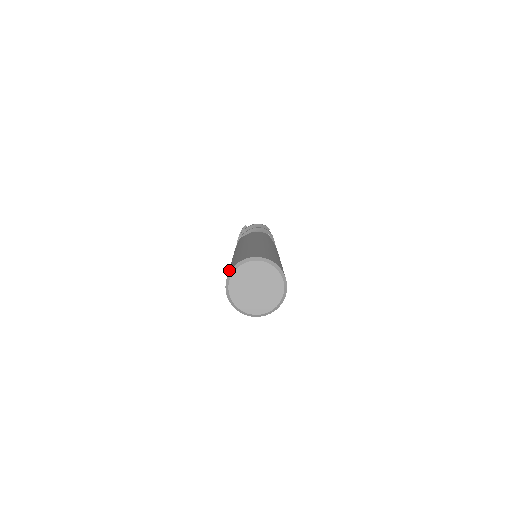
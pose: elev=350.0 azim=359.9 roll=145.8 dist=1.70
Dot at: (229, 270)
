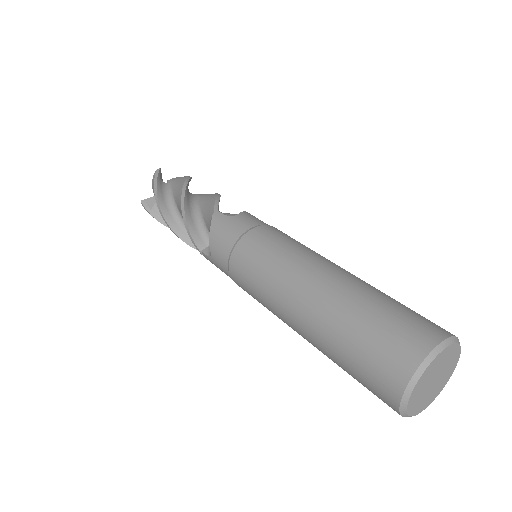
Dot at: occluded
